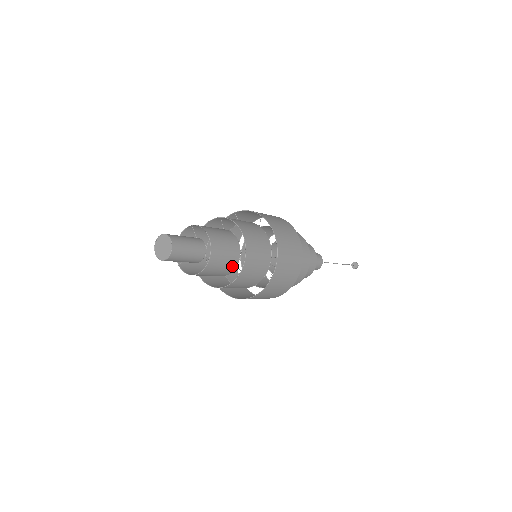
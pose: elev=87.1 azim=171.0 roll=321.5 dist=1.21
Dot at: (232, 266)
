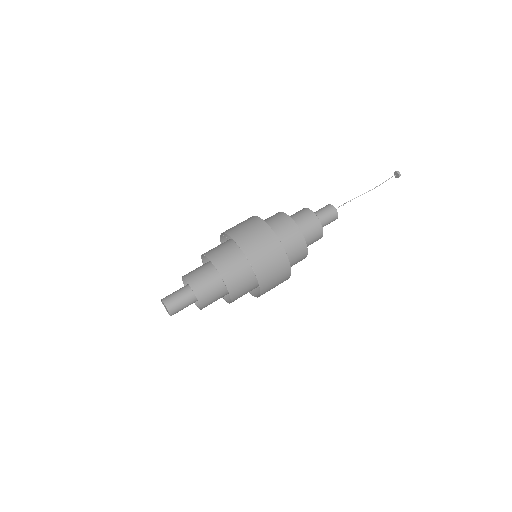
Dot at: (225, 290)
